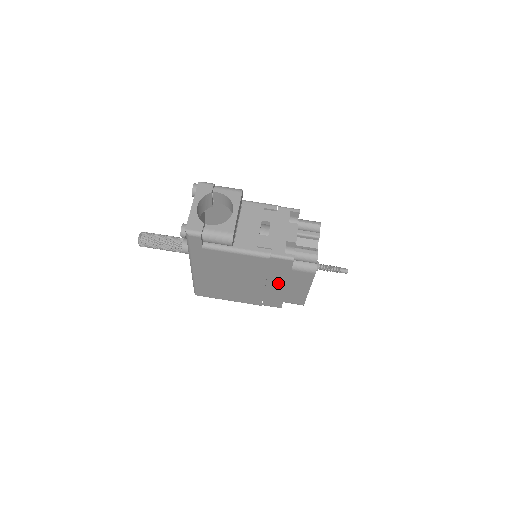
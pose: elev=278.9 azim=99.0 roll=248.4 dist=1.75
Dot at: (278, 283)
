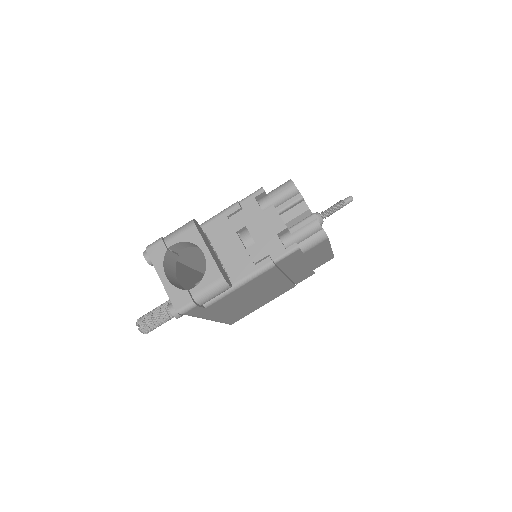
Dot at: (298, 267)
